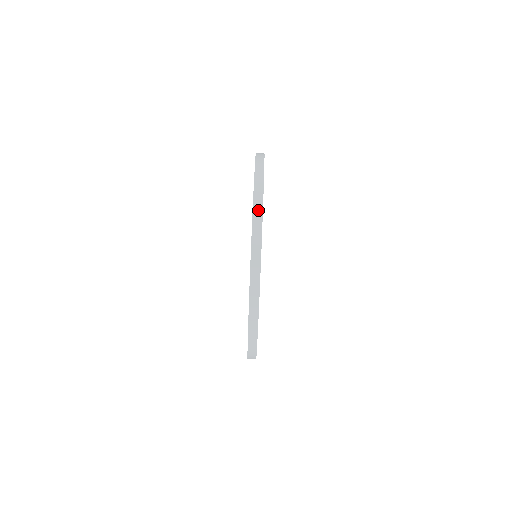
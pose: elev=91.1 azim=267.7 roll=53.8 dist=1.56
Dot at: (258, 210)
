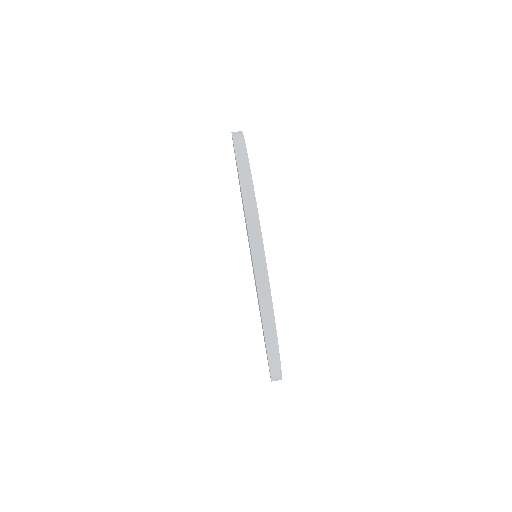
Dot at: (254, 229)
